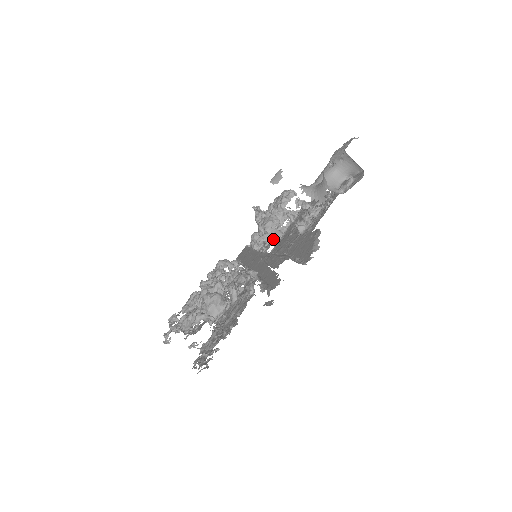
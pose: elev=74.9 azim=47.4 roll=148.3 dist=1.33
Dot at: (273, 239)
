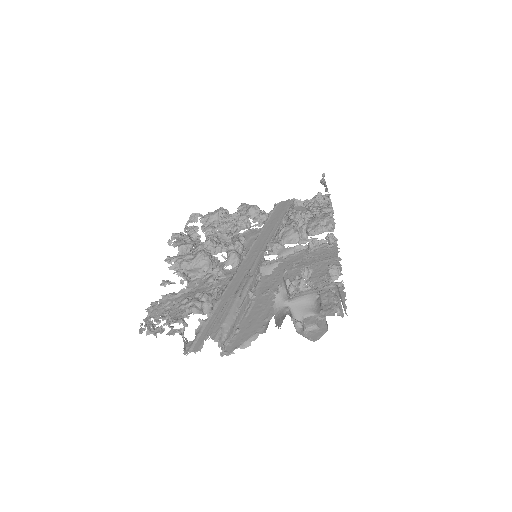
Dot at: (281, 252)
